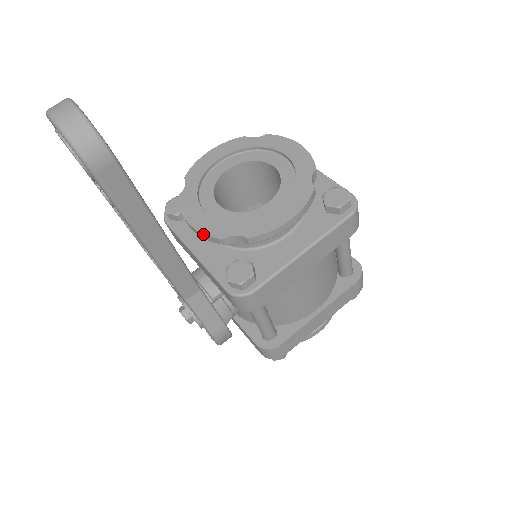
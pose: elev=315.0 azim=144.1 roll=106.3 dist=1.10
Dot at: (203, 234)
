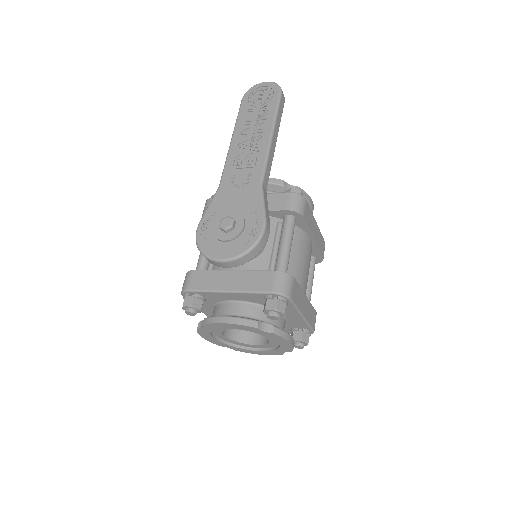
Dot at: (271, 178)
